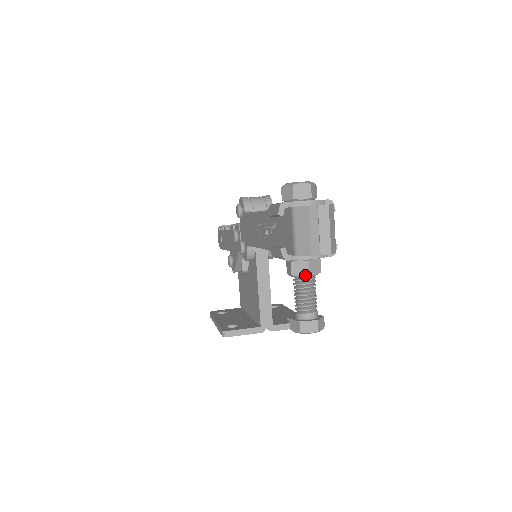
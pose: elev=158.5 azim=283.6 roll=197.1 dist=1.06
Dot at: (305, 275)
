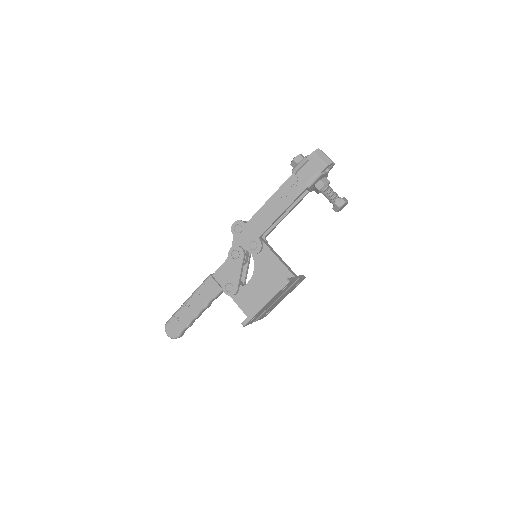
Dot at: (328, 182)
